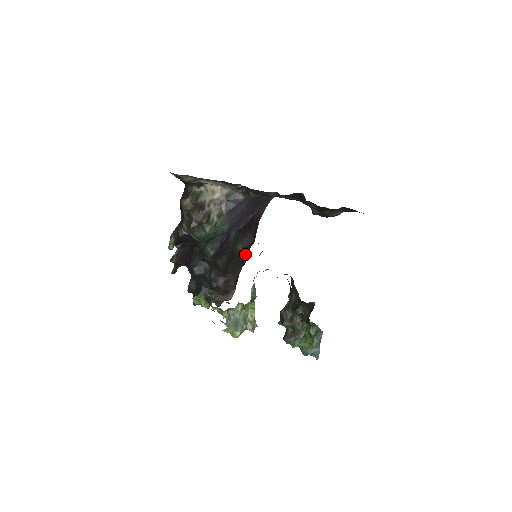
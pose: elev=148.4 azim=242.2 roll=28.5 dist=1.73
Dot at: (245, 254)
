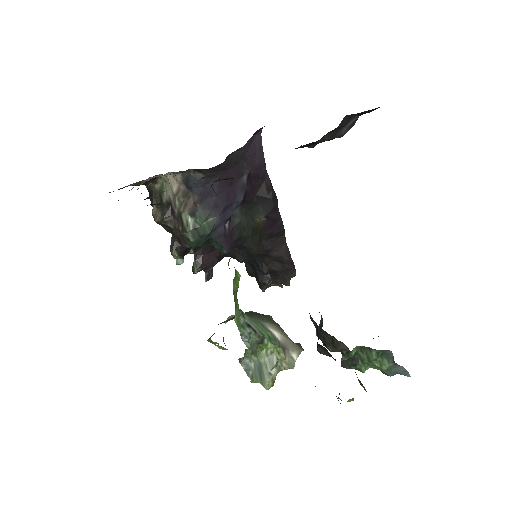
Dot at: (276, 220)
